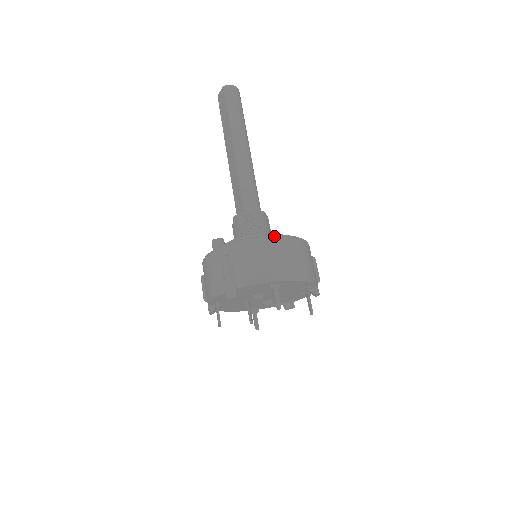
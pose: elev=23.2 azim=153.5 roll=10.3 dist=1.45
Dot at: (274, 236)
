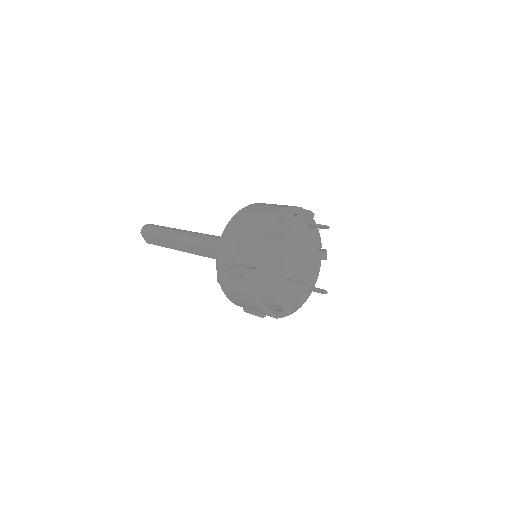
Dot at: (231, 219)
